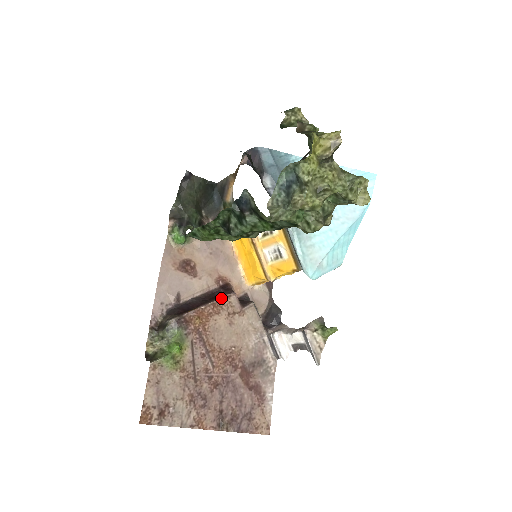
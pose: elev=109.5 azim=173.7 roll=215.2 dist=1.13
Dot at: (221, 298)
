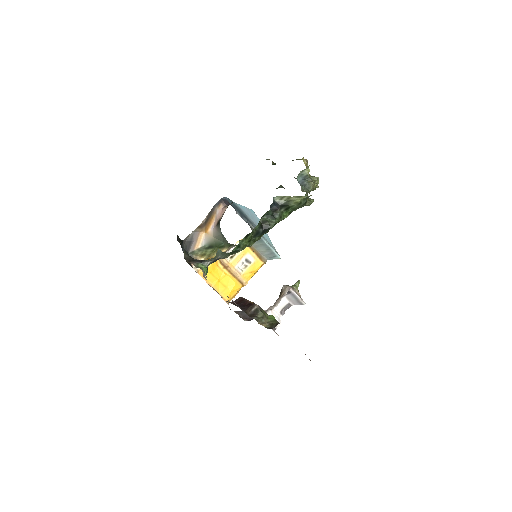
Dot at: occluded
